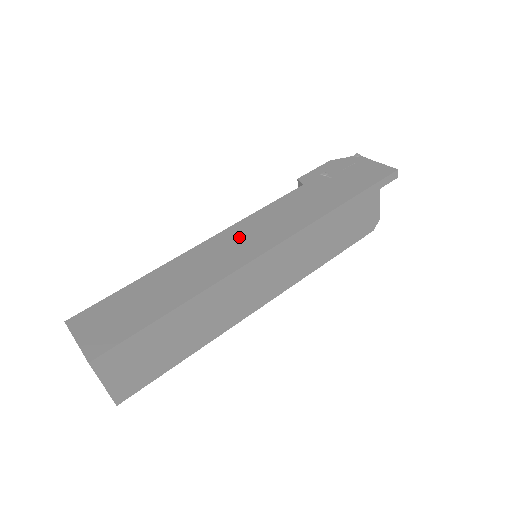
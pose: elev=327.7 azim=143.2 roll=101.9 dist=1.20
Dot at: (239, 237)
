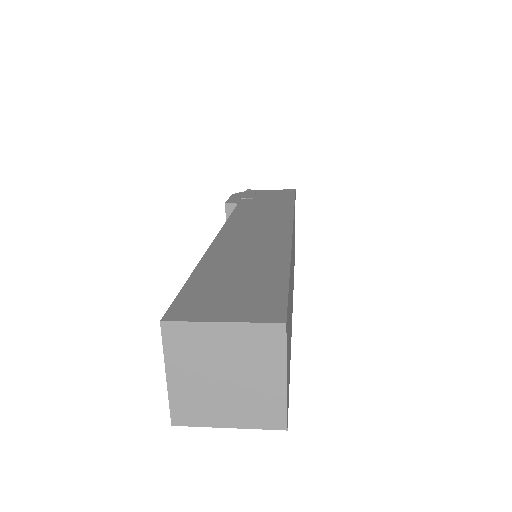
Dot at: (247, 228)
